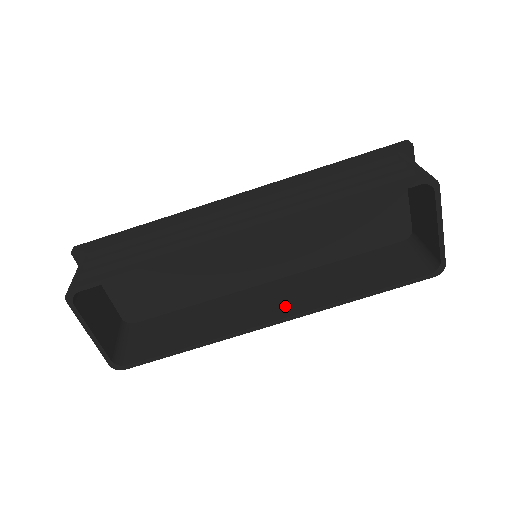
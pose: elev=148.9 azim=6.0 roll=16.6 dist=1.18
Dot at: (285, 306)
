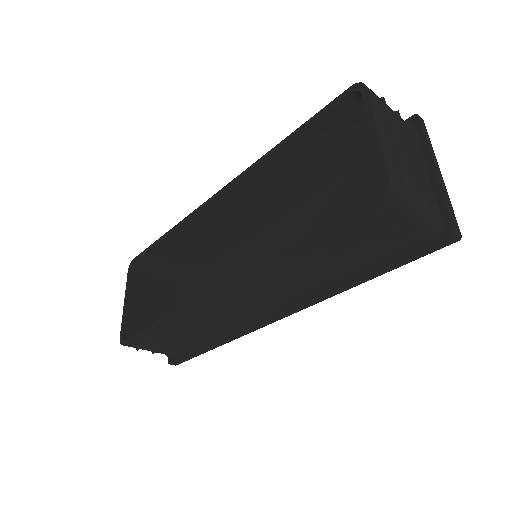
Dot at: occluded
